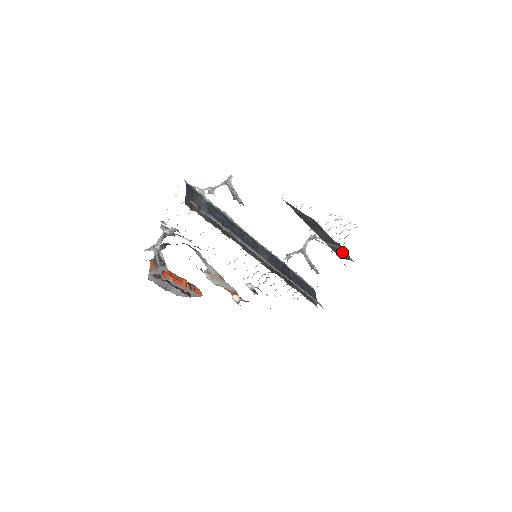
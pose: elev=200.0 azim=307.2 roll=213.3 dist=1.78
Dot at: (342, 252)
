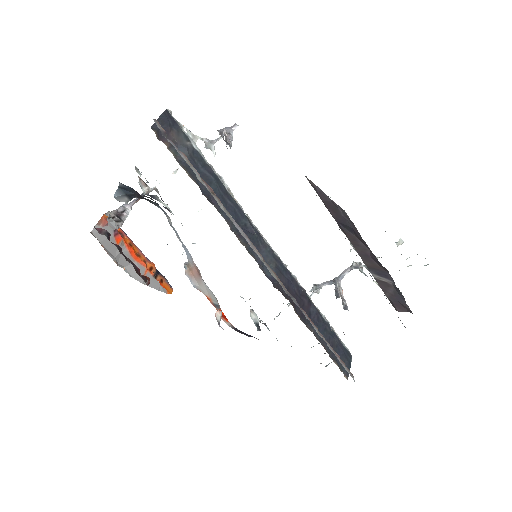
Dot at: (395, 293)
